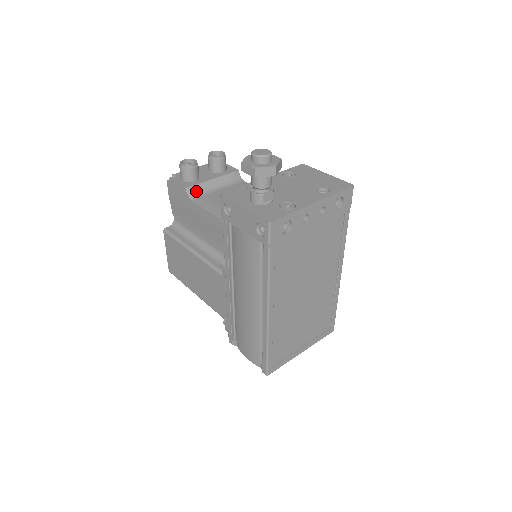
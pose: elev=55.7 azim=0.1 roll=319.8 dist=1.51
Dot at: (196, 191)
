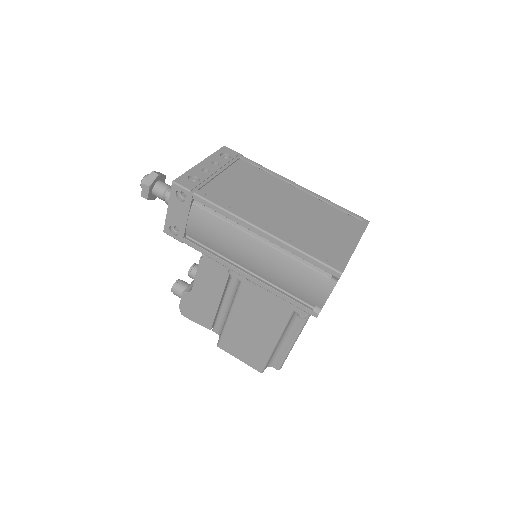
Dot at: occluded
